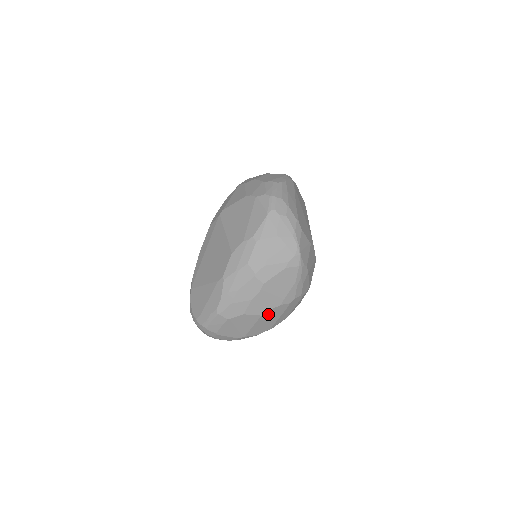
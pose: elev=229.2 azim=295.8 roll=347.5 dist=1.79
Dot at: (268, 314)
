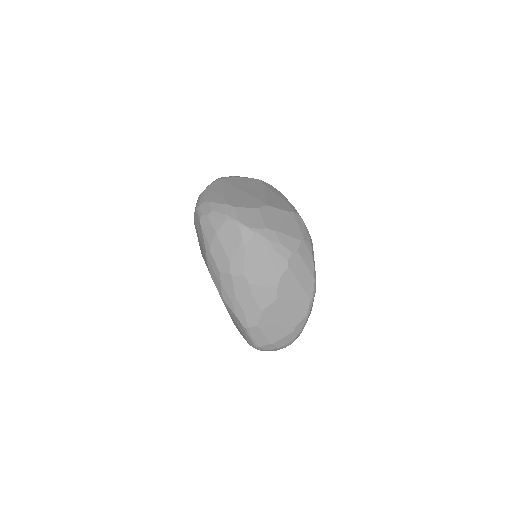
Dot at: (282, 293)
